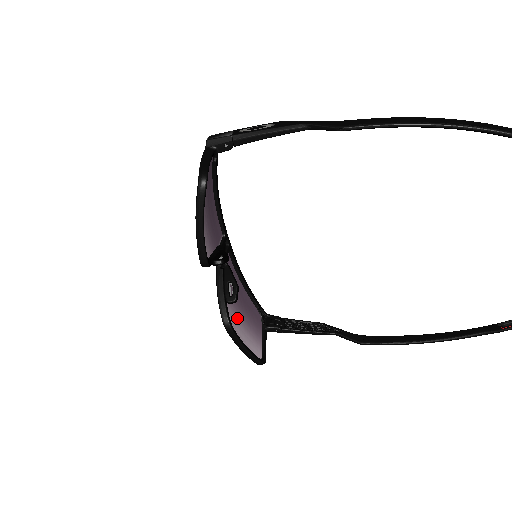
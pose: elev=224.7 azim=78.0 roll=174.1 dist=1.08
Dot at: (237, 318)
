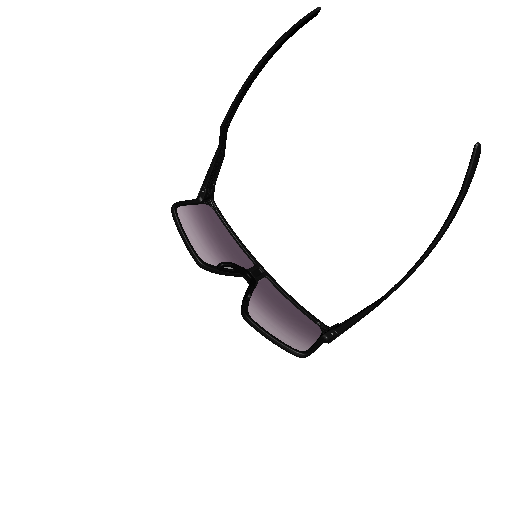
Dot at: (273, 321)
